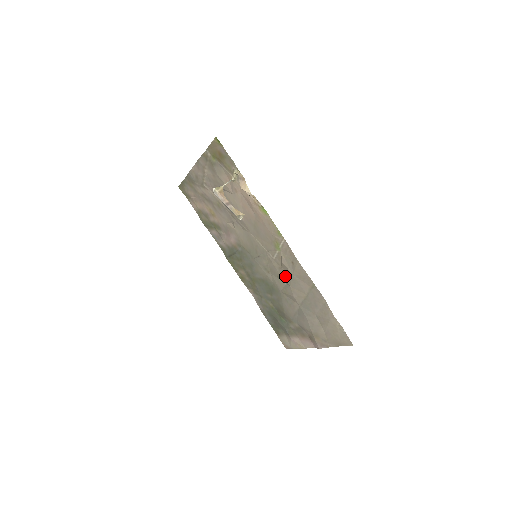
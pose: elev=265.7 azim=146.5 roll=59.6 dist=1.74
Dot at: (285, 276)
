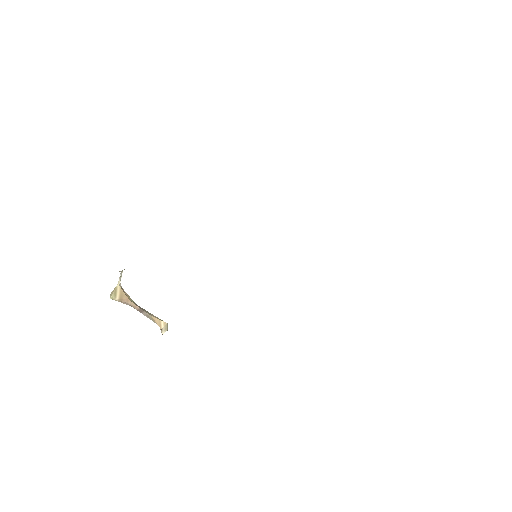
Dot at: occluded
